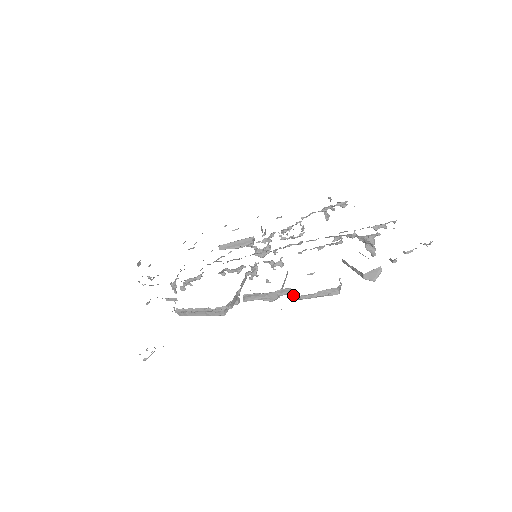
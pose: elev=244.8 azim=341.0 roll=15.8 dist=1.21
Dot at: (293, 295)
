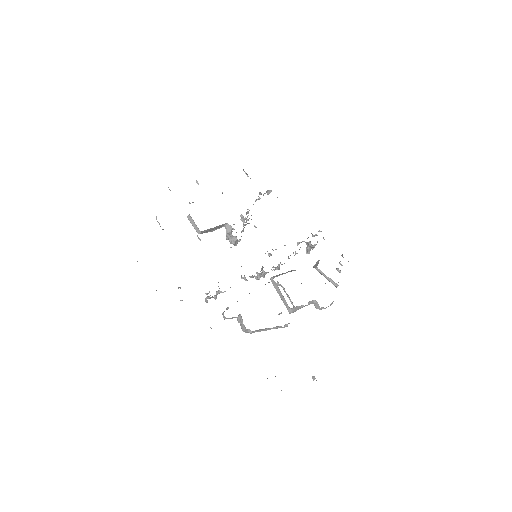
Dot at: (321, 307)
